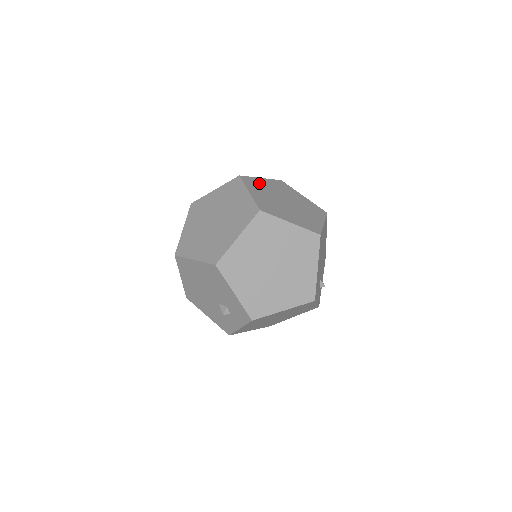
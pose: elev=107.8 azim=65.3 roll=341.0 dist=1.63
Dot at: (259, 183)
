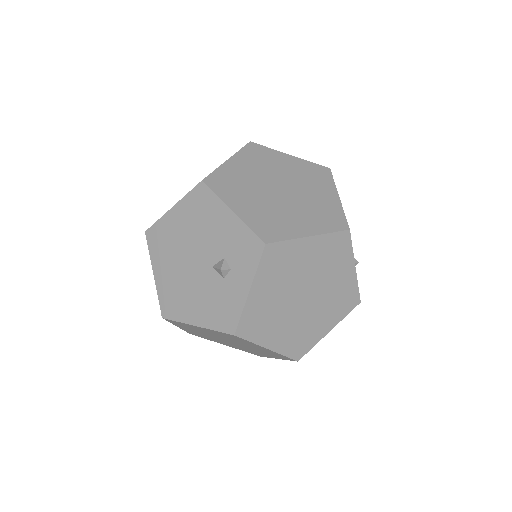
Dot at: occluded
